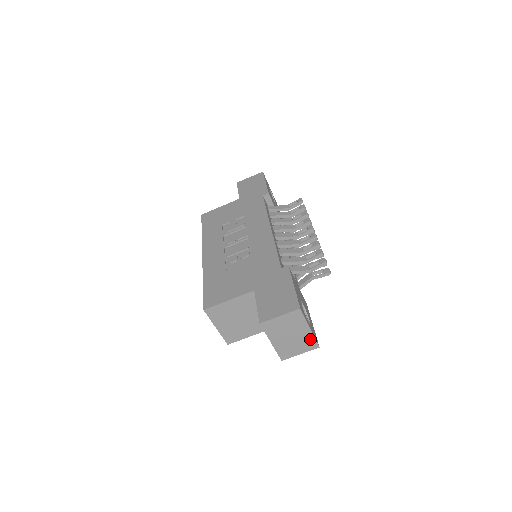
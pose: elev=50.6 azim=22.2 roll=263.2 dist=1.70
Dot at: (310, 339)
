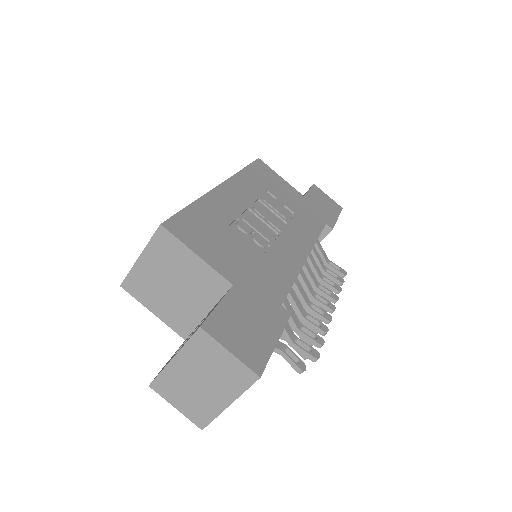
Dot at: (210, 412)
